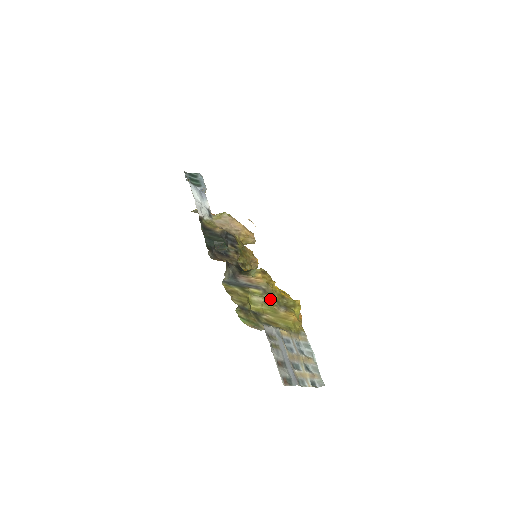
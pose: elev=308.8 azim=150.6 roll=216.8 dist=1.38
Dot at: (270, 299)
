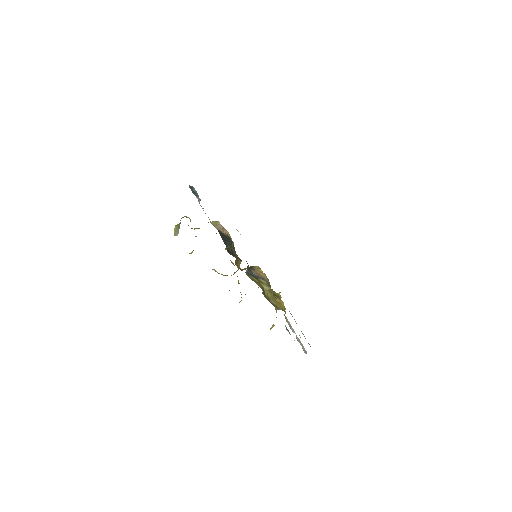
Dot at: (270, 289)
